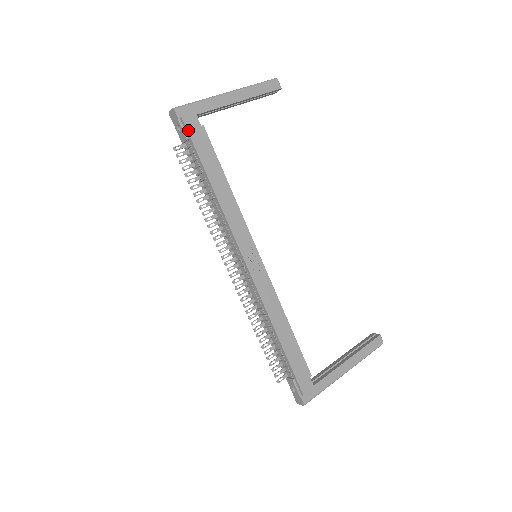
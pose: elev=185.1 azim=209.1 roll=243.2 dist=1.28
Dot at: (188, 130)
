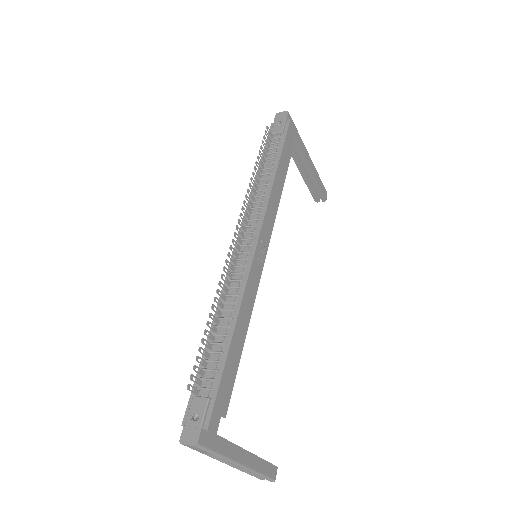
Dot at: (288, 128)
